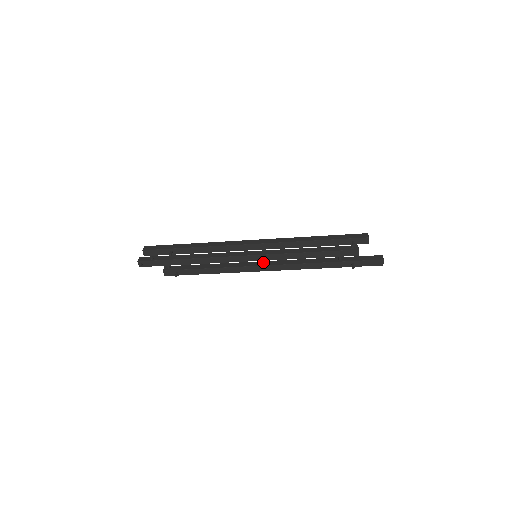
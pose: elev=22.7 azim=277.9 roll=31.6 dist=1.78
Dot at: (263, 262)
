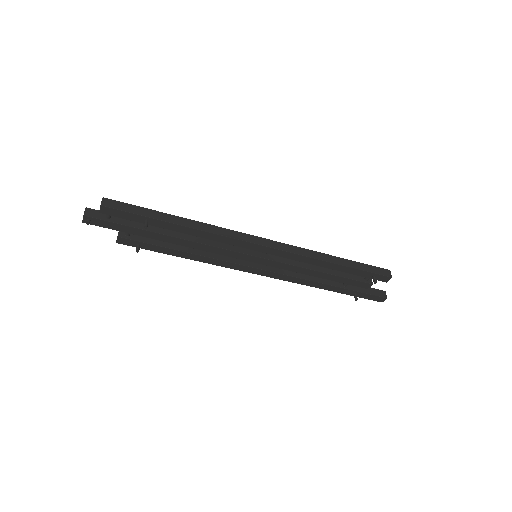
Dot at: occluded
